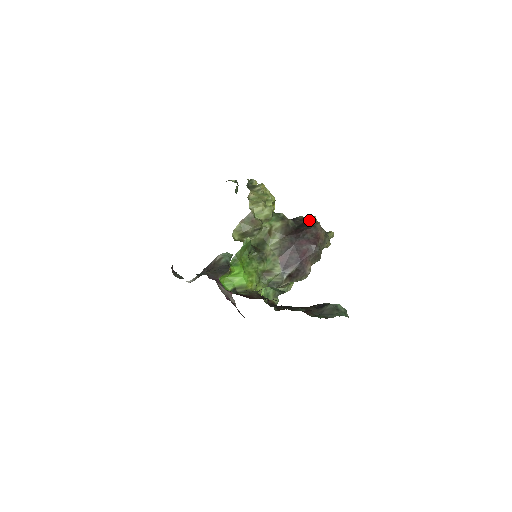
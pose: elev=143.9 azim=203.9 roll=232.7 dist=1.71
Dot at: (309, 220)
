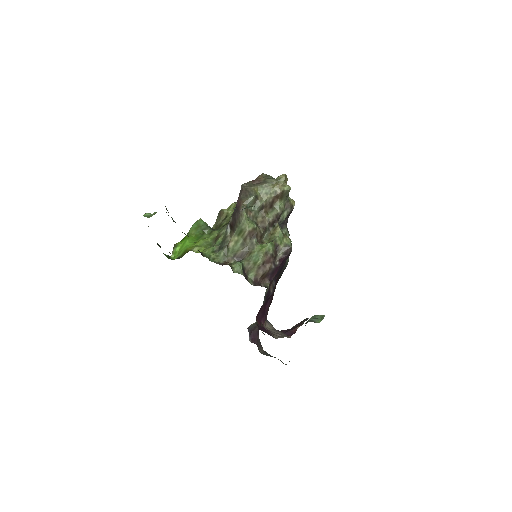
Dot at: occluded
